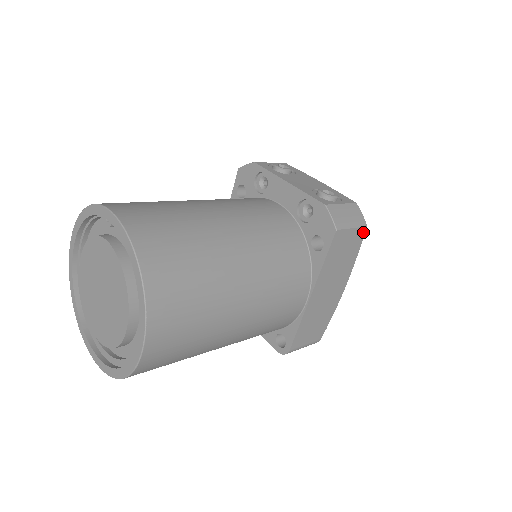
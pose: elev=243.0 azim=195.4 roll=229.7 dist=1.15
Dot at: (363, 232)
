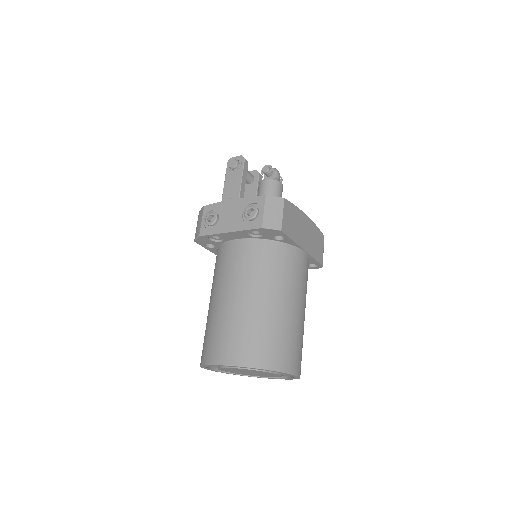
Dot at: (286, 202)
